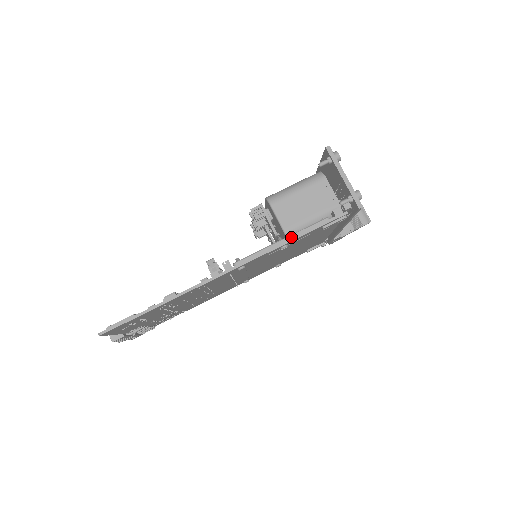
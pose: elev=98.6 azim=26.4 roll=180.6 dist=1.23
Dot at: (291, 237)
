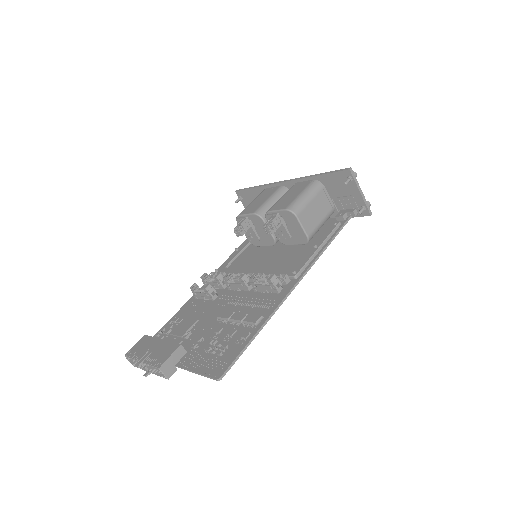
Dot at: (324, 244)
